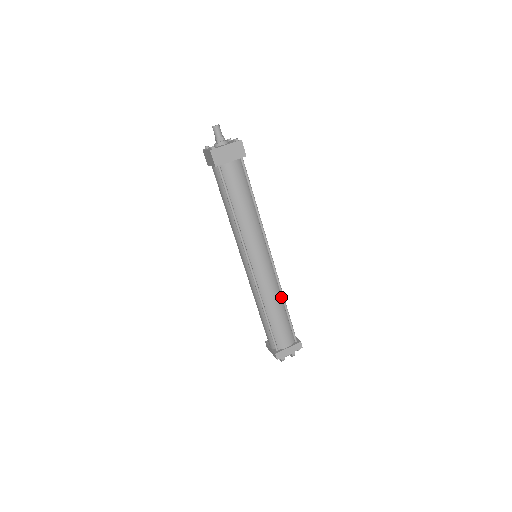
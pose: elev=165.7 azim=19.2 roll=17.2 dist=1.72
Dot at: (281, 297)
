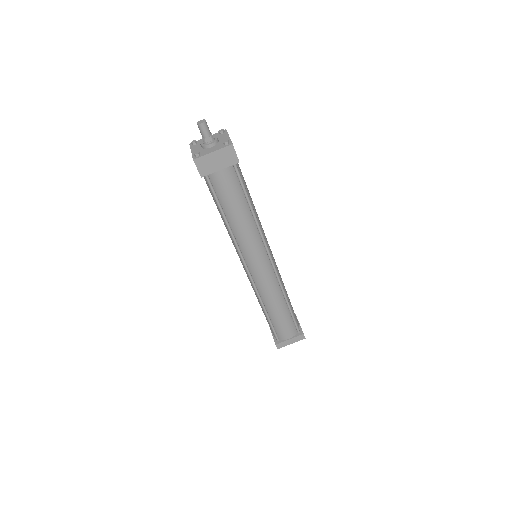
Dot at: (283, 296)
